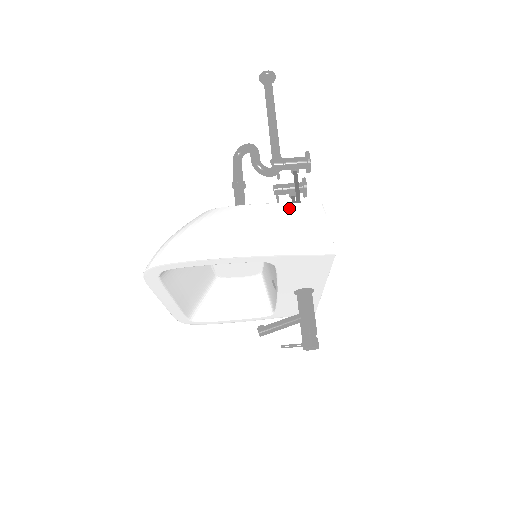
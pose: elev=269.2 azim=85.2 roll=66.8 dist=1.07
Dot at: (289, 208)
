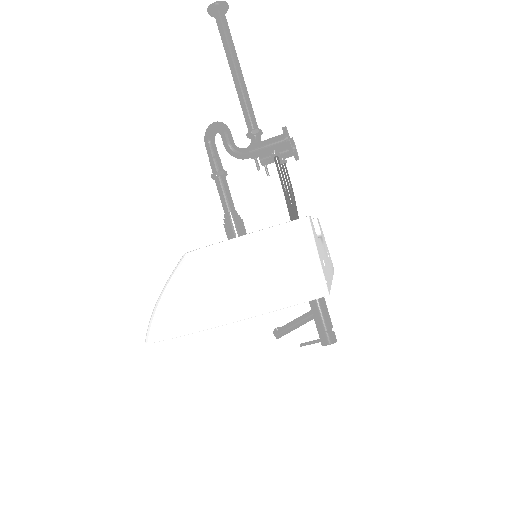
Dot at: (272, 238)
